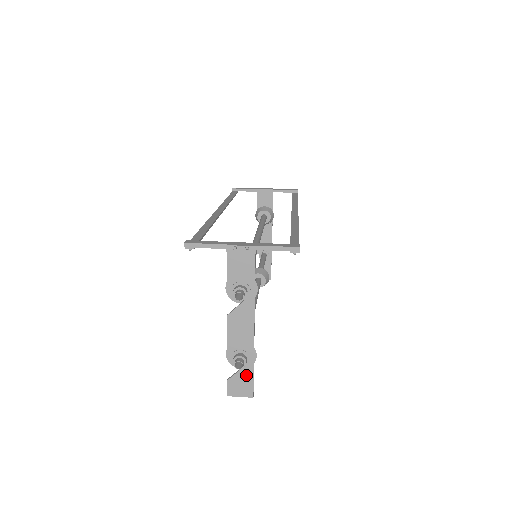
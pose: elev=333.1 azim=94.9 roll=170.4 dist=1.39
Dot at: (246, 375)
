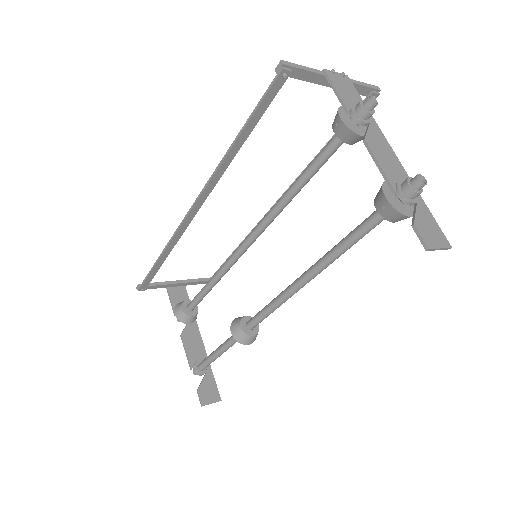
Dot at: (426, 215)
